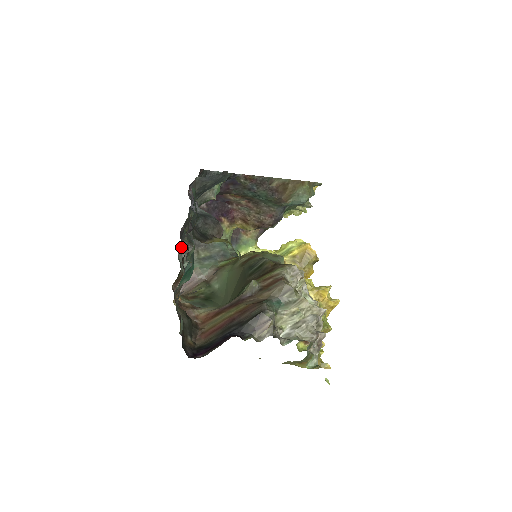
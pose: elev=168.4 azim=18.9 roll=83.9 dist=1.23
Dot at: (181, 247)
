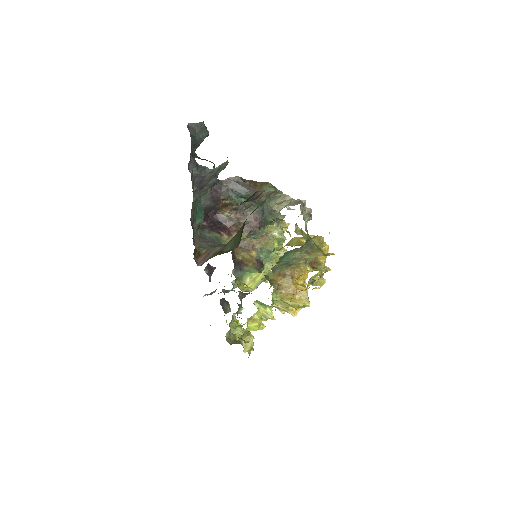
Dot at: (194, 241)
